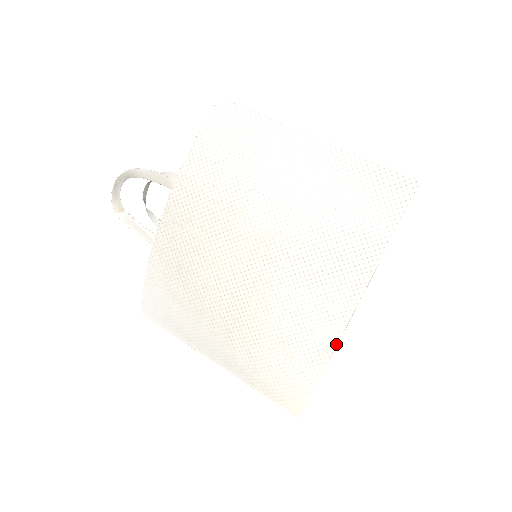
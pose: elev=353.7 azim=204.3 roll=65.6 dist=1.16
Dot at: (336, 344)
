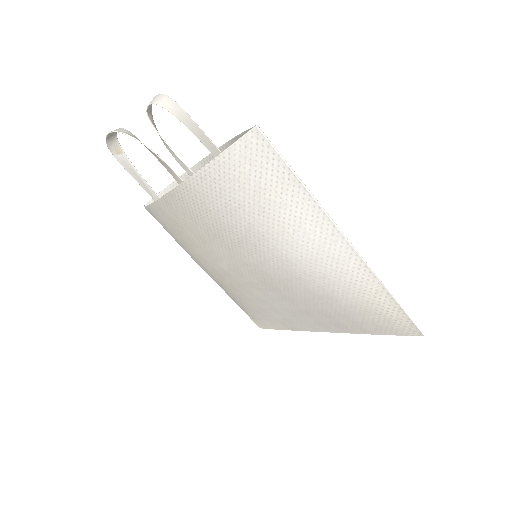
Dot at: (300, 330)
